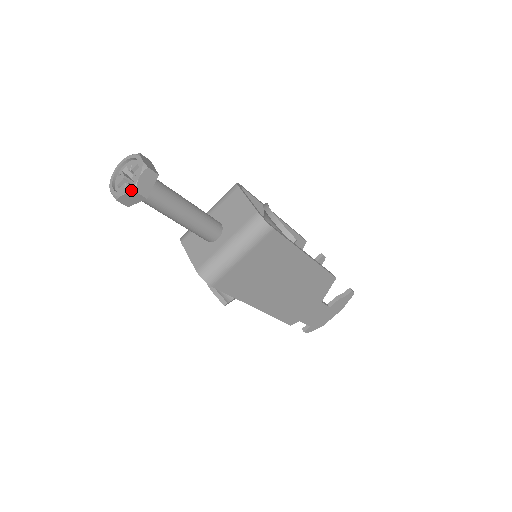
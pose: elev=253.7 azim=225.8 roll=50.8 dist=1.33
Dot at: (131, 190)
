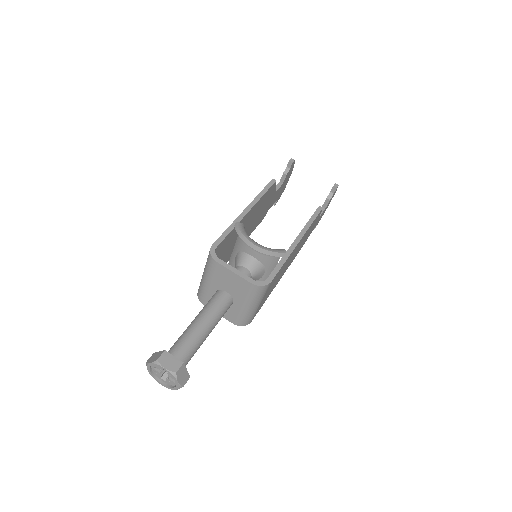
Dot at: (179, 388)
